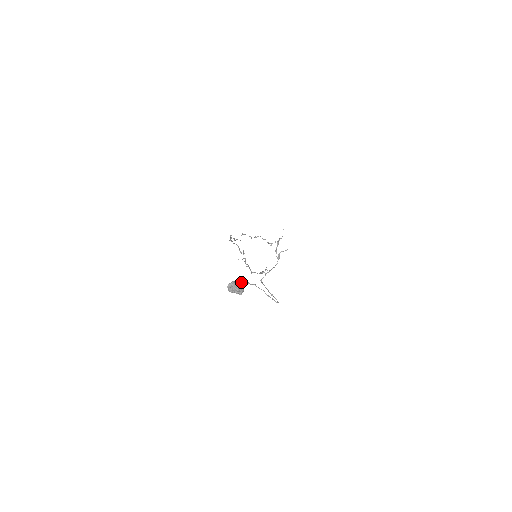
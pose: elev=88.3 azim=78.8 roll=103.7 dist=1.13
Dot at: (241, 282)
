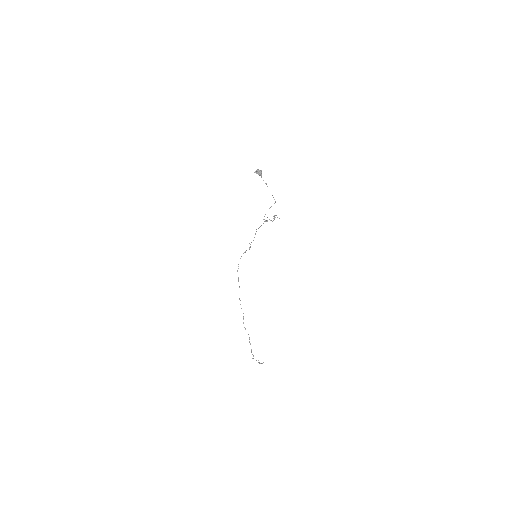
Dot at: (261, 172)
